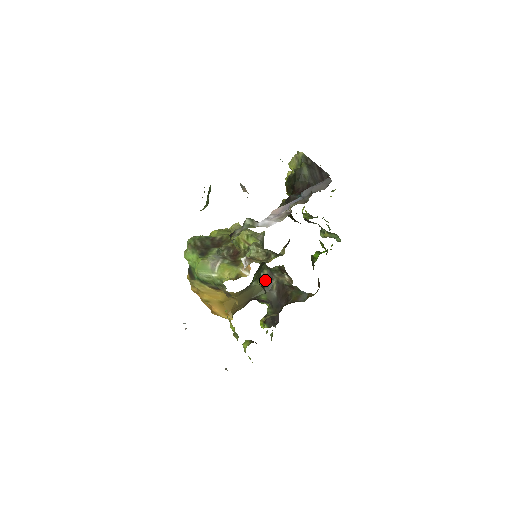
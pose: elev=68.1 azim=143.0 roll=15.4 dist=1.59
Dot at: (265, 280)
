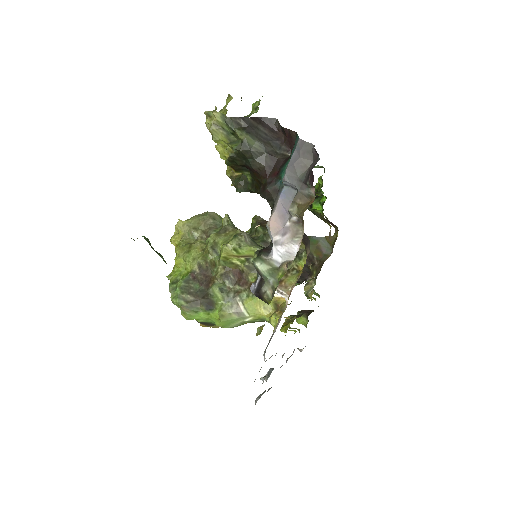
Dot at: occluded
